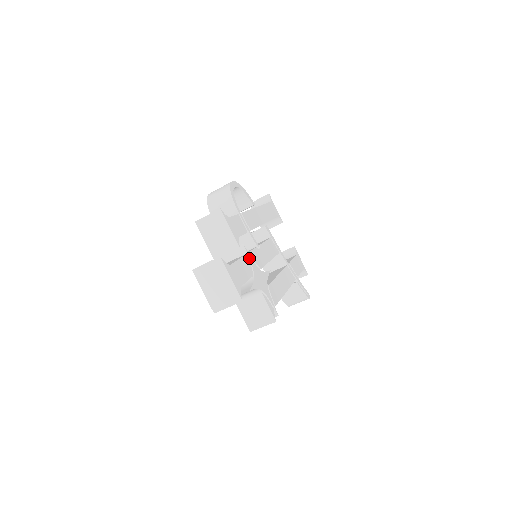
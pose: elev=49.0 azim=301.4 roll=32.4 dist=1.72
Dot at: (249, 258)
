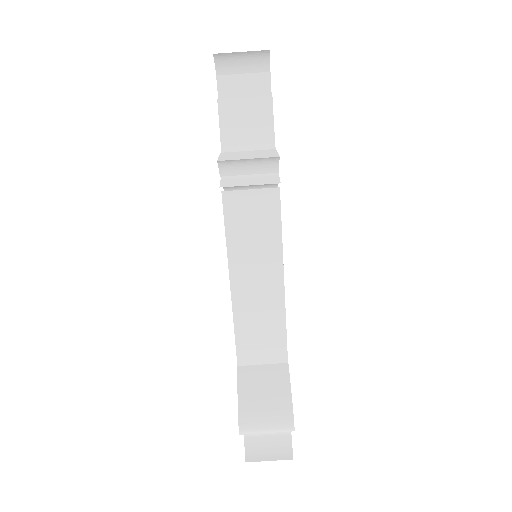
Dot at: occluded
